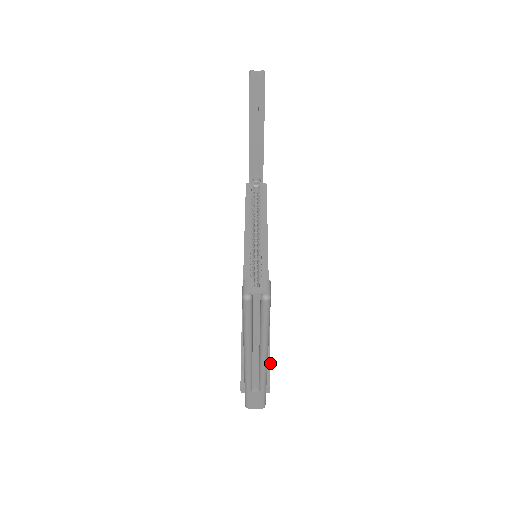
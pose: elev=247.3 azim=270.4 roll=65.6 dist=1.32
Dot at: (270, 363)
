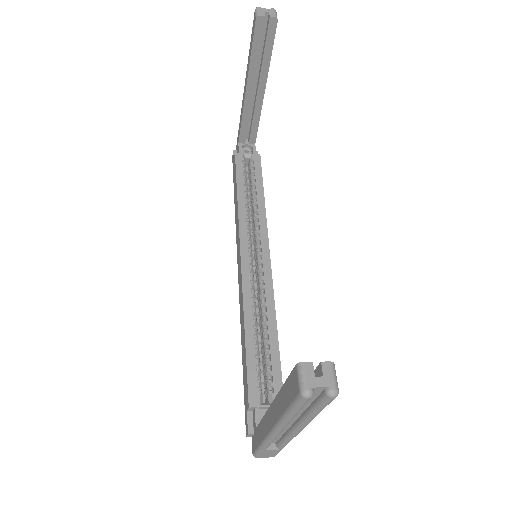
Dot at: occluded
